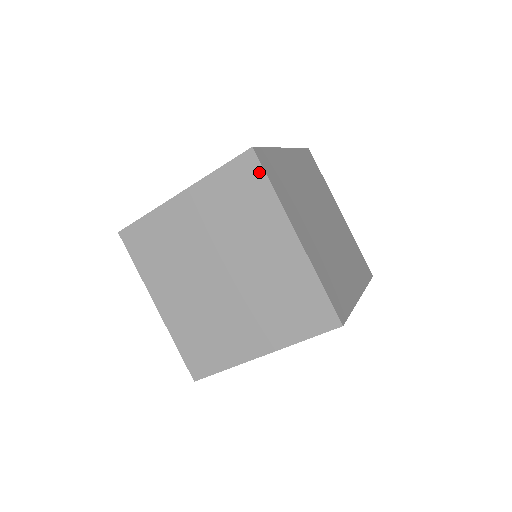
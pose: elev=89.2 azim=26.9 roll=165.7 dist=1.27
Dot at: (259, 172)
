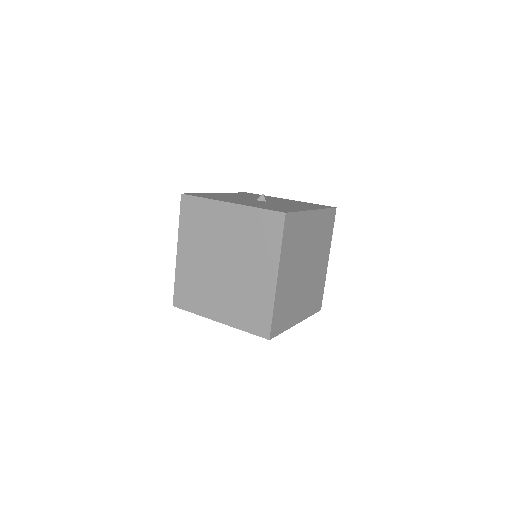
Dot at: (280, 229)
